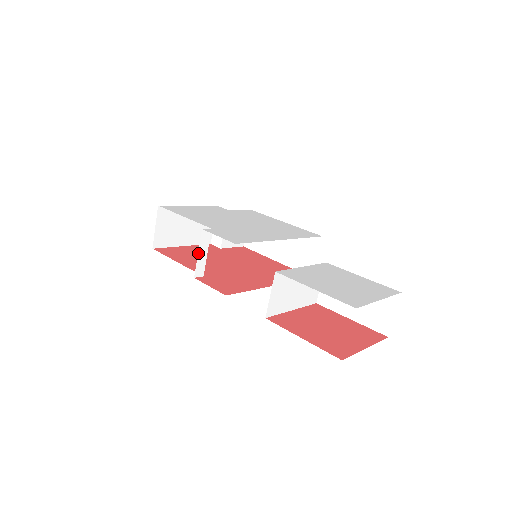
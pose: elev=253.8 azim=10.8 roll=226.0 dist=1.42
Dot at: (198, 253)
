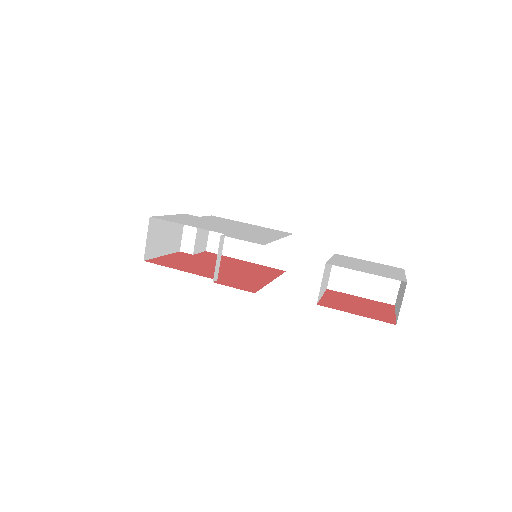
Dot at: occluded
